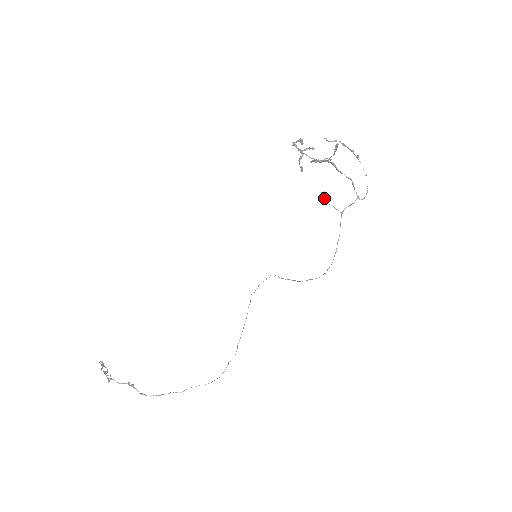
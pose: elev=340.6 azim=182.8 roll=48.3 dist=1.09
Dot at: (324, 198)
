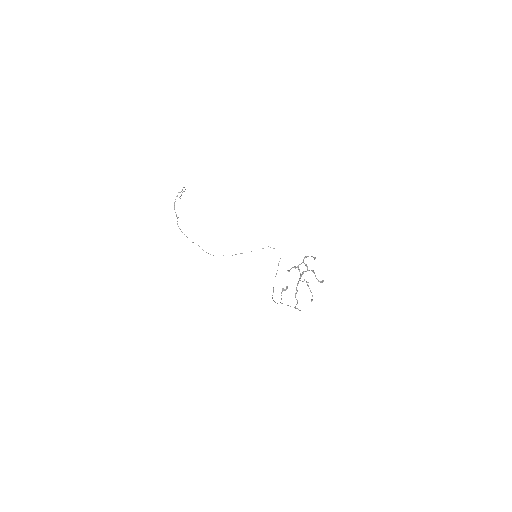
Dot at: (283, 289)
